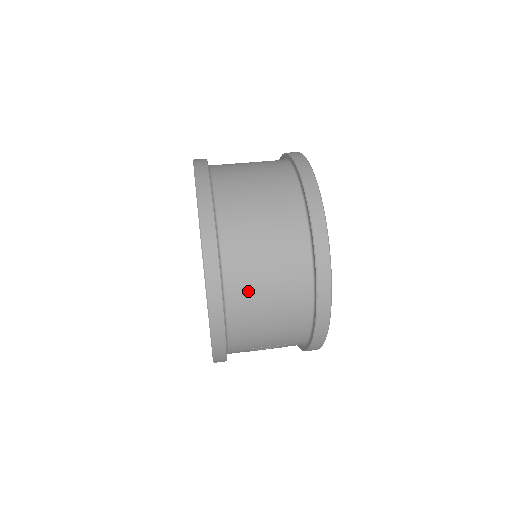
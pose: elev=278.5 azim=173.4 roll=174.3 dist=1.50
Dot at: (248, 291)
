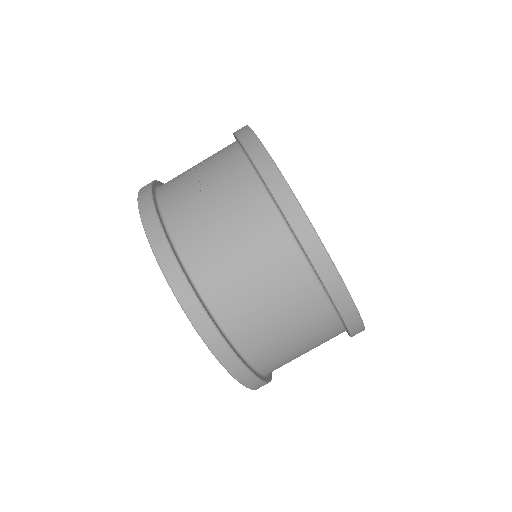
Dot at: (284, 362)
